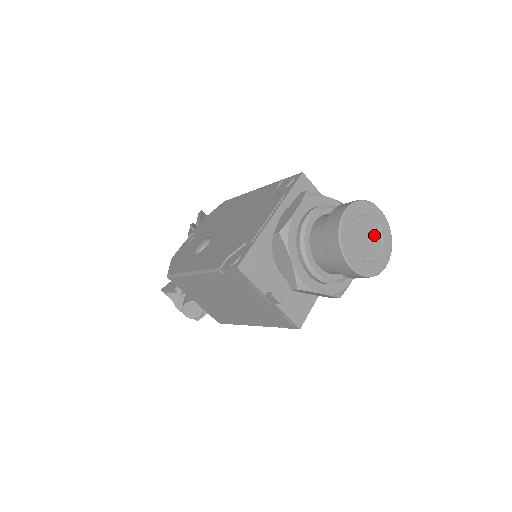
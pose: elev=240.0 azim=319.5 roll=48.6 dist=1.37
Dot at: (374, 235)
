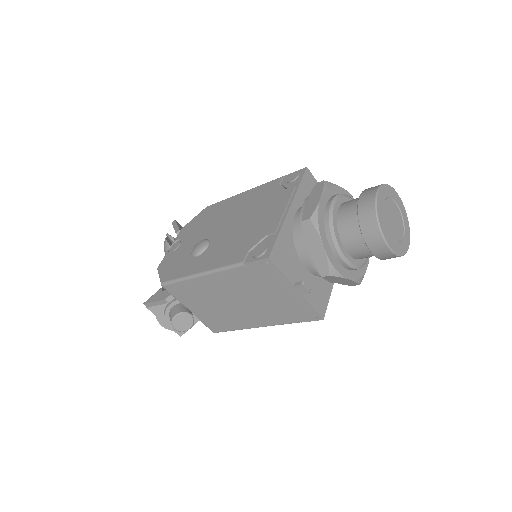
Dot at: (397, 217)
